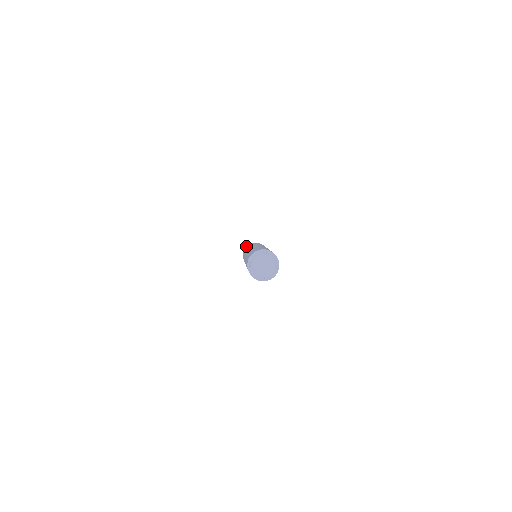
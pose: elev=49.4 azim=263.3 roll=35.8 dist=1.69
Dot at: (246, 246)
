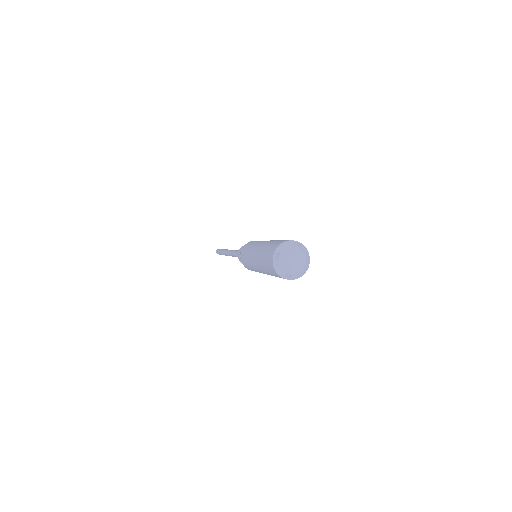
Dot at: (222, 250)
